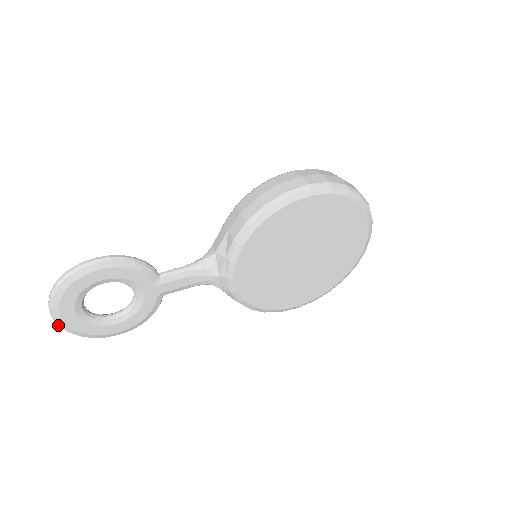
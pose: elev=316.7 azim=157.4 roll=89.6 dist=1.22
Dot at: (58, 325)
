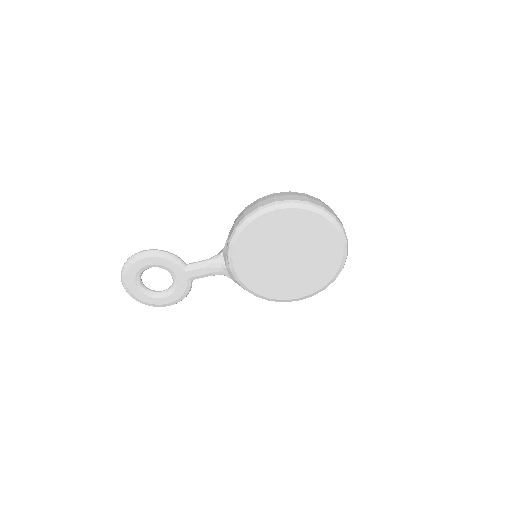
Dot at: occluded
